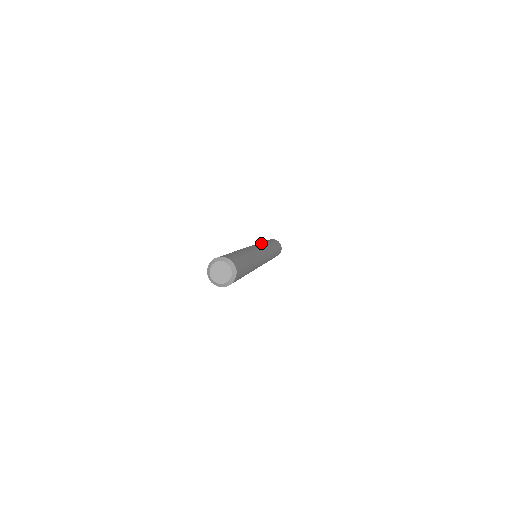
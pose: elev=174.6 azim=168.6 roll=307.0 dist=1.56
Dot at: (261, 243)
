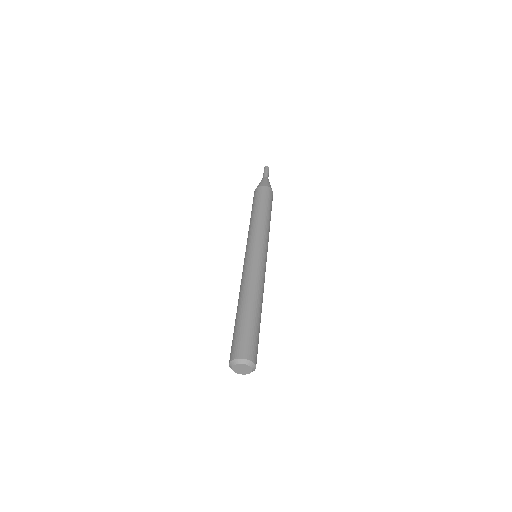
Dot at: (255, 232)
